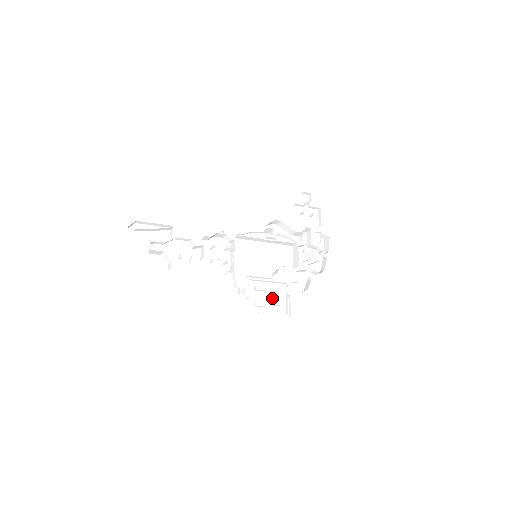
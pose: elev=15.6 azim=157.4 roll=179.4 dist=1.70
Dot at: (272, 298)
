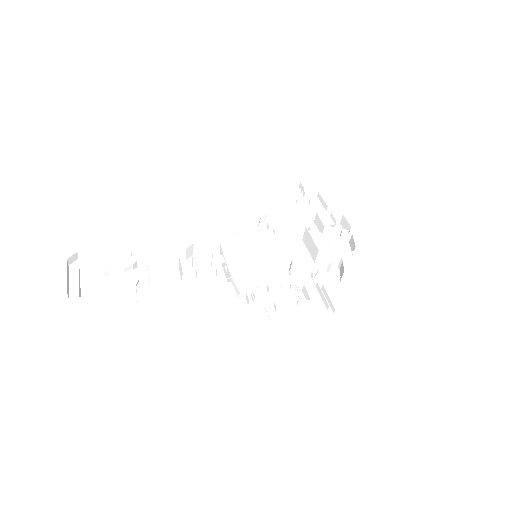
Dot at: occluded
